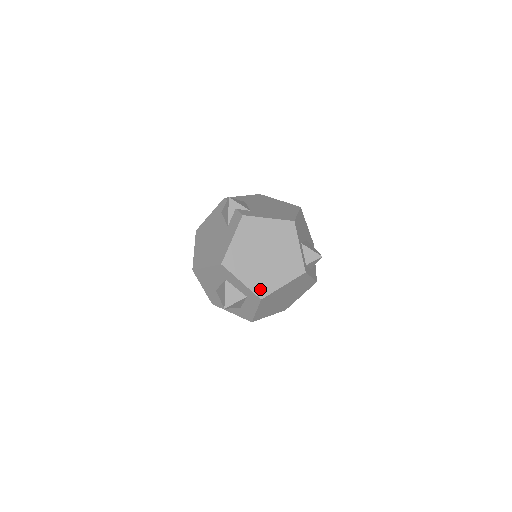
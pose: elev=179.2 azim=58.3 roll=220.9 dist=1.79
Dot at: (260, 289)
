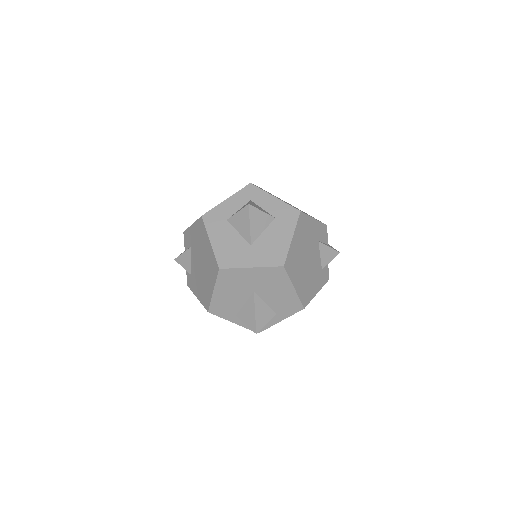
Dot at: occluded
